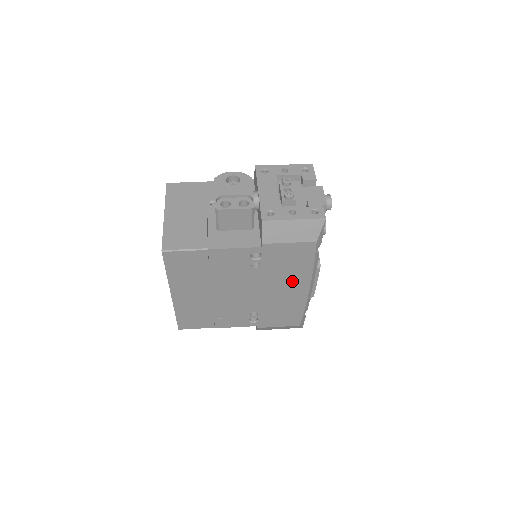
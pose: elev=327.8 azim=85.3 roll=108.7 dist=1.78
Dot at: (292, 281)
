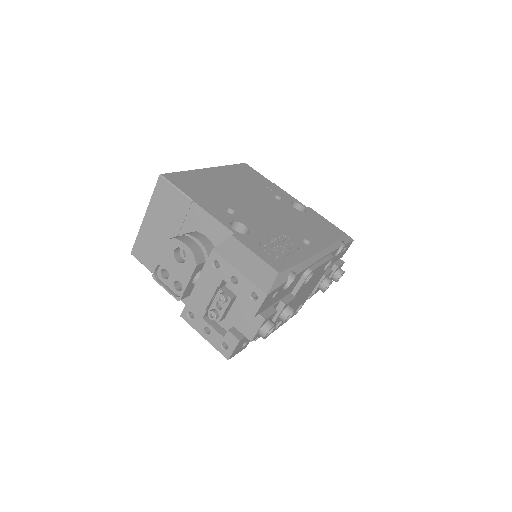
Dot at: occluded
